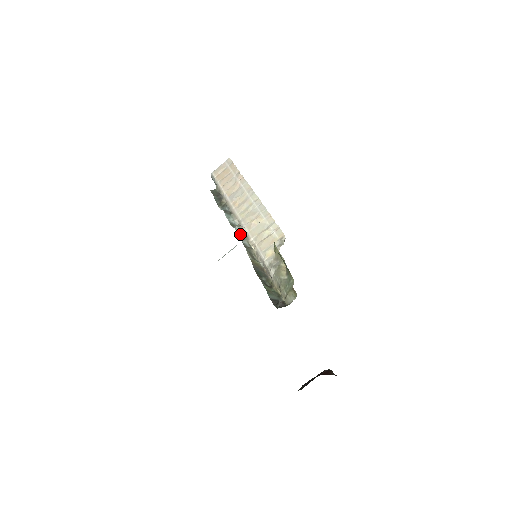
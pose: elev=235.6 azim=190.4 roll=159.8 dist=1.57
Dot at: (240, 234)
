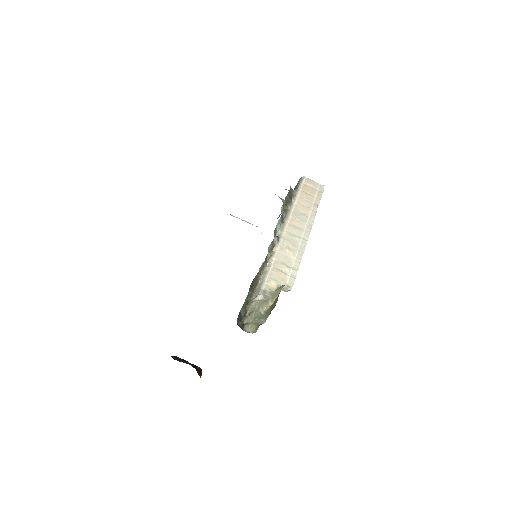
Dot at: (272, 245)
